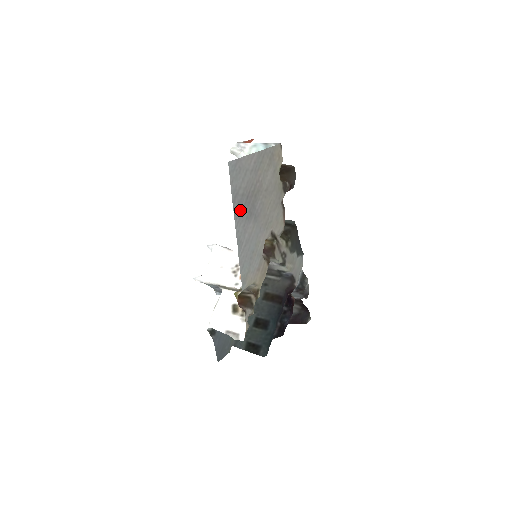
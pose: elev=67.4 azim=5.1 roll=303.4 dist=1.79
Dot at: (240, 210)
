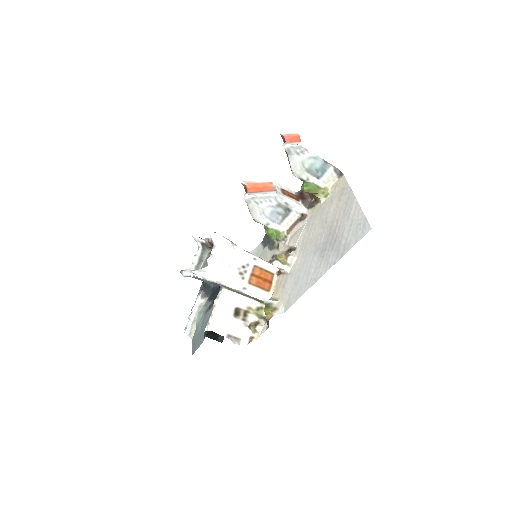
Dot at: (332, 256)
